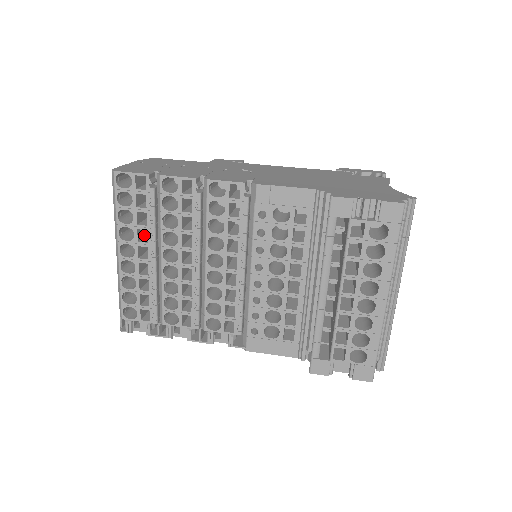
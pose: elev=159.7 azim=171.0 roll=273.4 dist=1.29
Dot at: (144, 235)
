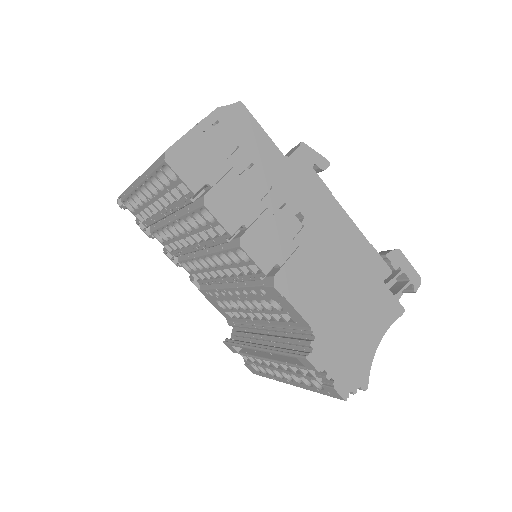
Dot at: occluded
